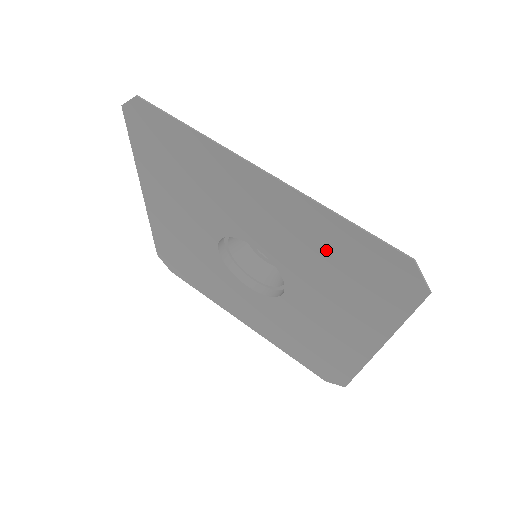
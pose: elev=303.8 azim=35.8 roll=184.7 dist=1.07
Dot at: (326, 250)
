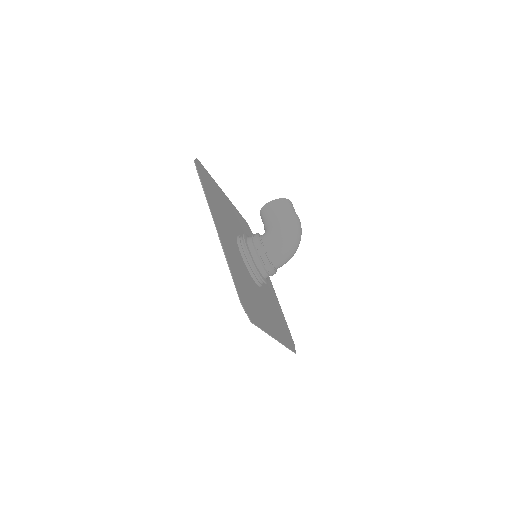
Dot at: (239, 276)
